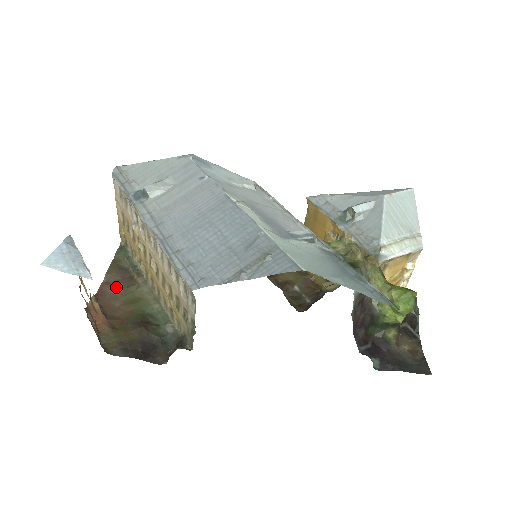
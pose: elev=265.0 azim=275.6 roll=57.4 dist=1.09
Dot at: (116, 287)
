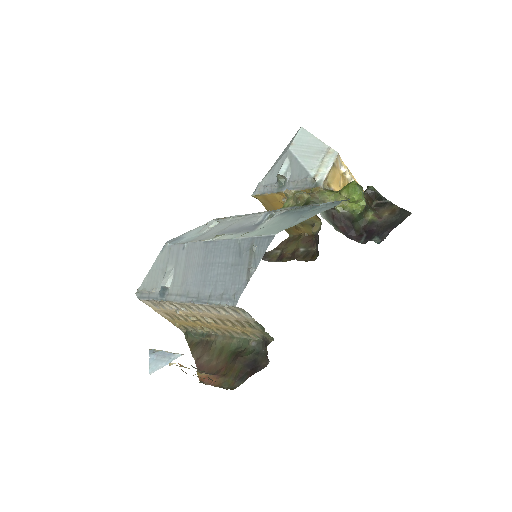
Dot at: (204, 356)
